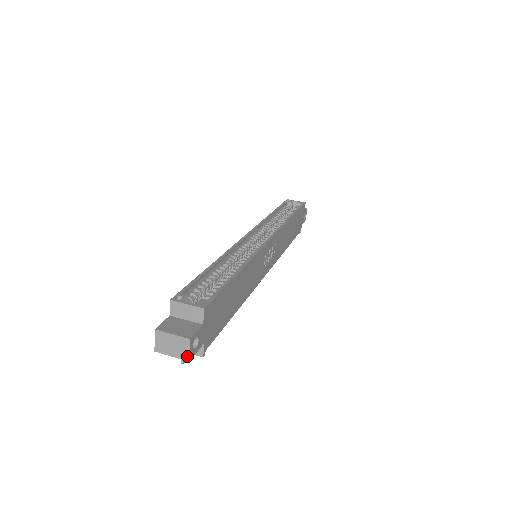
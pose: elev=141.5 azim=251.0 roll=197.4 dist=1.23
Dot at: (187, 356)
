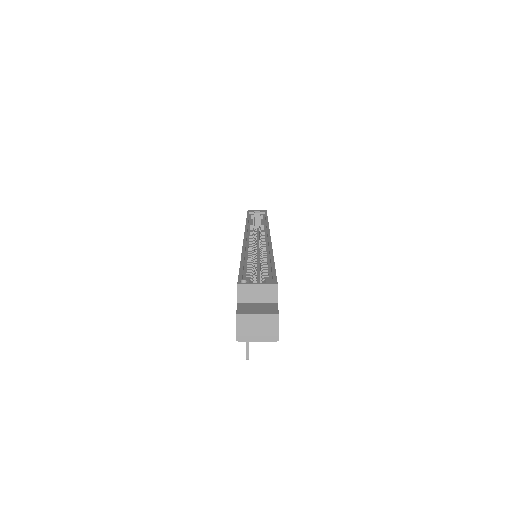
Dot at: (276, 335)
